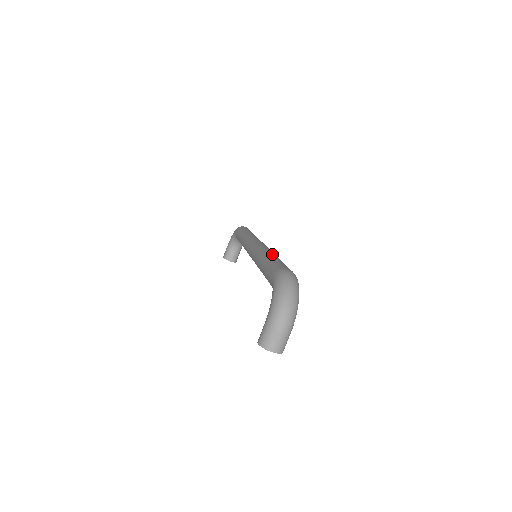
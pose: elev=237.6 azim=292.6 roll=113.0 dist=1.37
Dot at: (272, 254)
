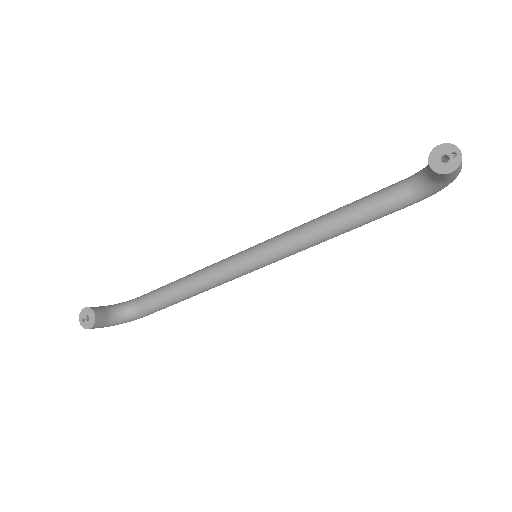
Dot at: occluded
